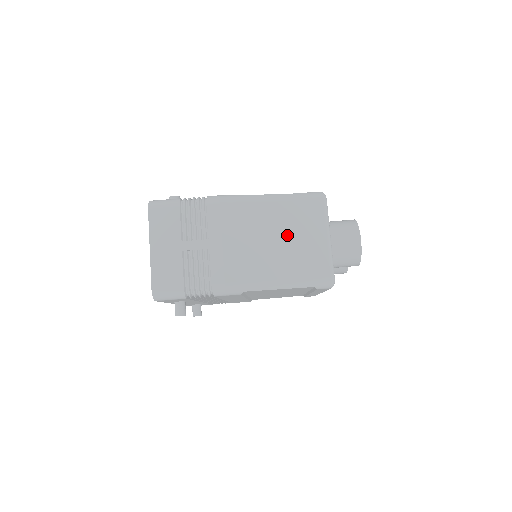
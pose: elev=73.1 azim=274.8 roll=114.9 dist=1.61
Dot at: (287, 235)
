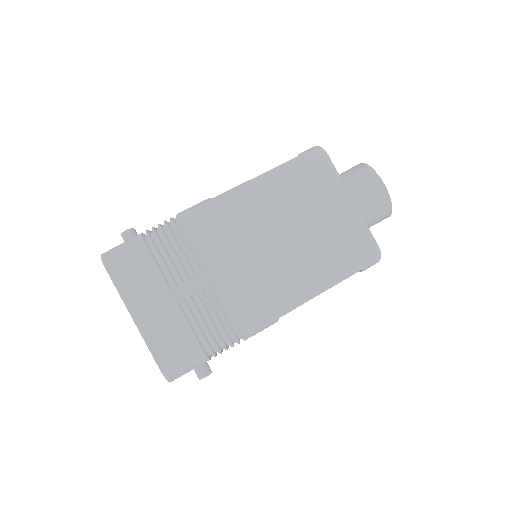
Dot at: (301, 221)
